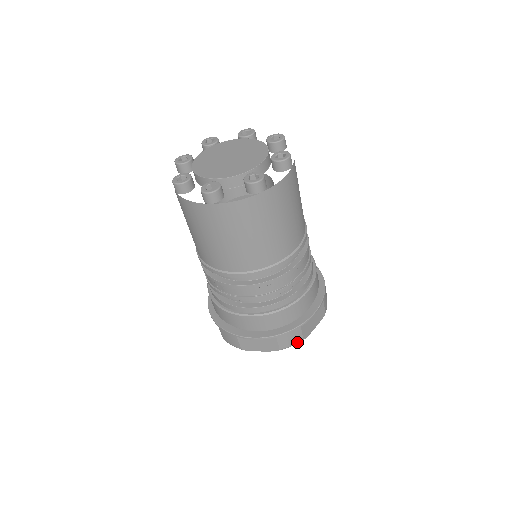
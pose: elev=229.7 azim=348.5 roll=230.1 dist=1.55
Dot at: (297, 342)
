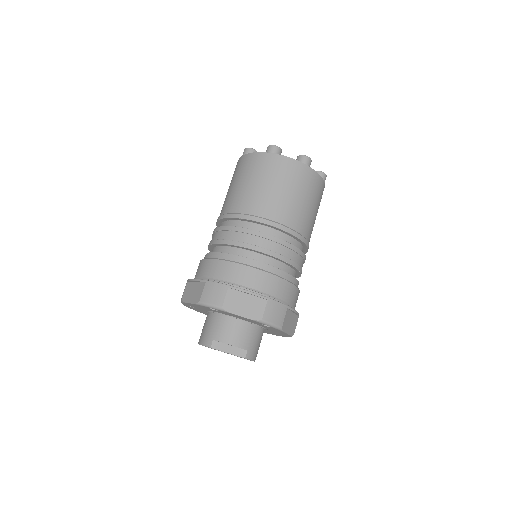
Dot at: (216, 304)
